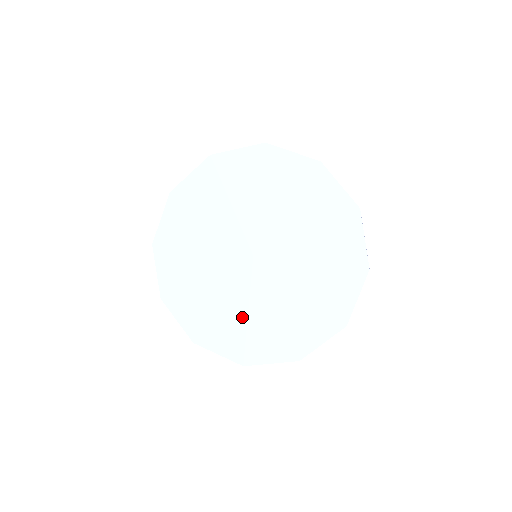
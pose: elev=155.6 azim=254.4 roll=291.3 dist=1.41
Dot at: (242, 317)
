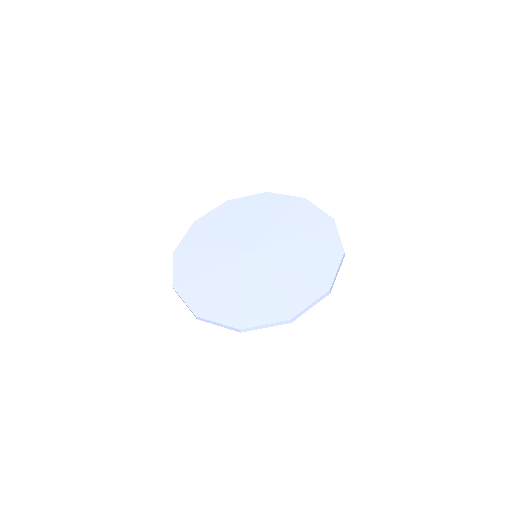
Dot at: (219, 283)
